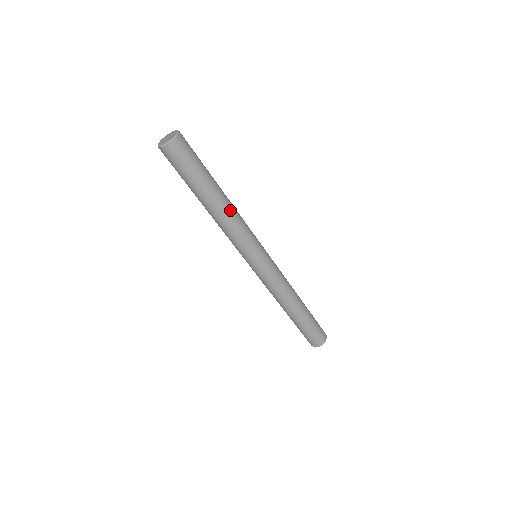
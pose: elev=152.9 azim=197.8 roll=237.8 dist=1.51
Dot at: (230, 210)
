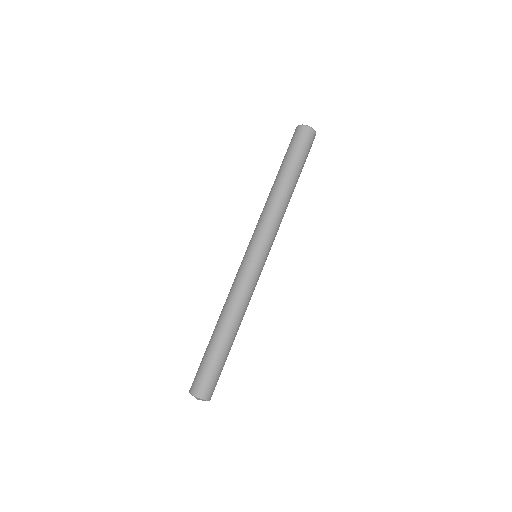
Dot at: (281, 198)
